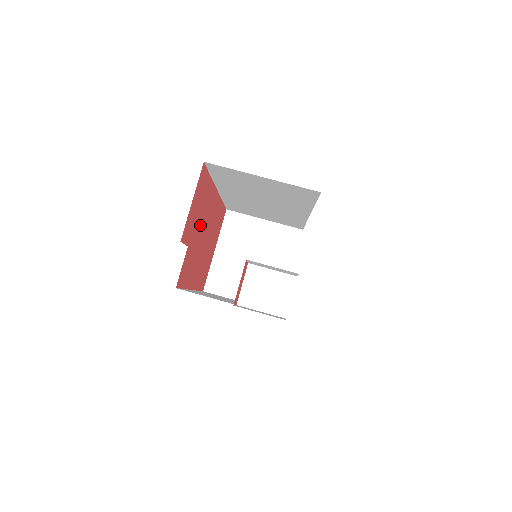
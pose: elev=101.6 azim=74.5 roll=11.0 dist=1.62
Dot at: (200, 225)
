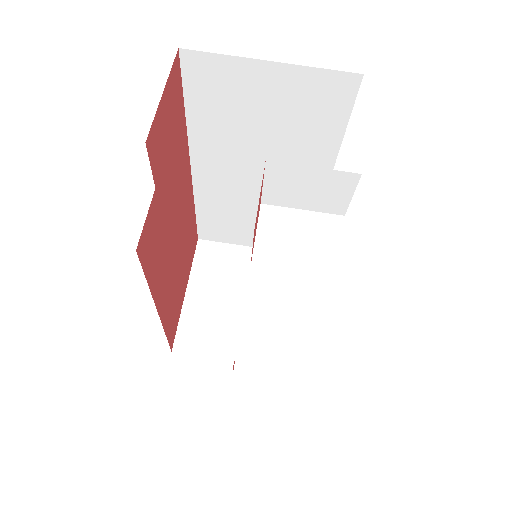
Dot at: (171, 185)
